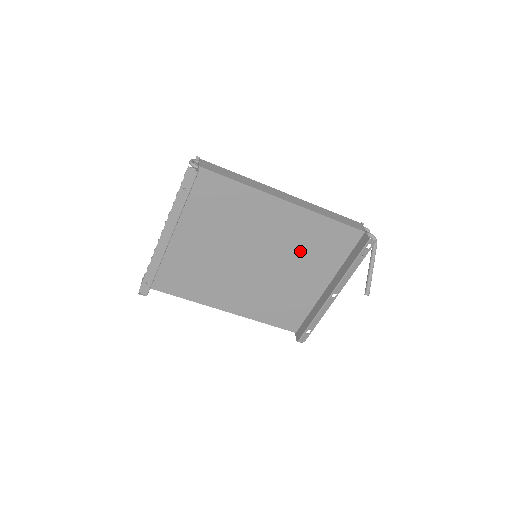
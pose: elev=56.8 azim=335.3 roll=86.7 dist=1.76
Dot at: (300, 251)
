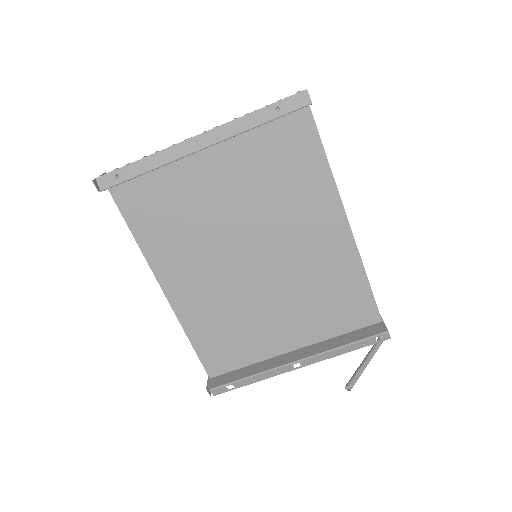
Dot at: (307, 288)
